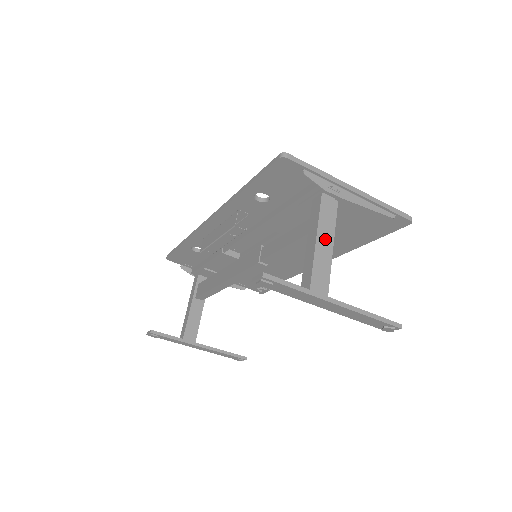
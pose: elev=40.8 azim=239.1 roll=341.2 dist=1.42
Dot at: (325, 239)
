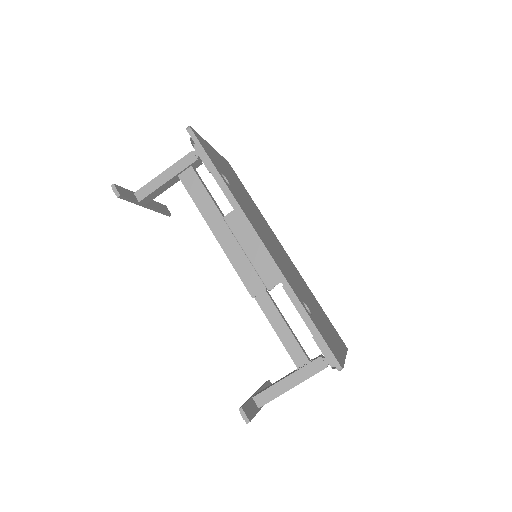
Dot at: occluded
